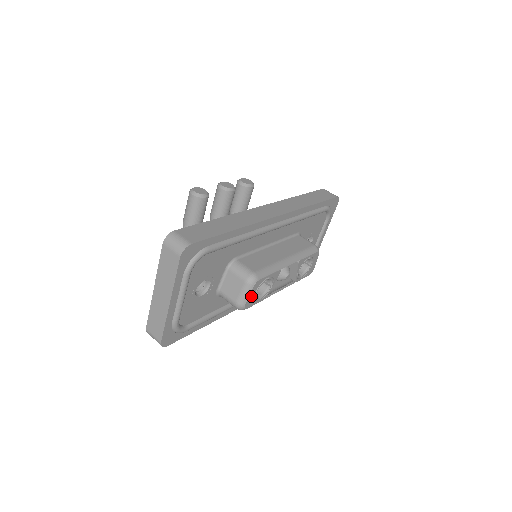
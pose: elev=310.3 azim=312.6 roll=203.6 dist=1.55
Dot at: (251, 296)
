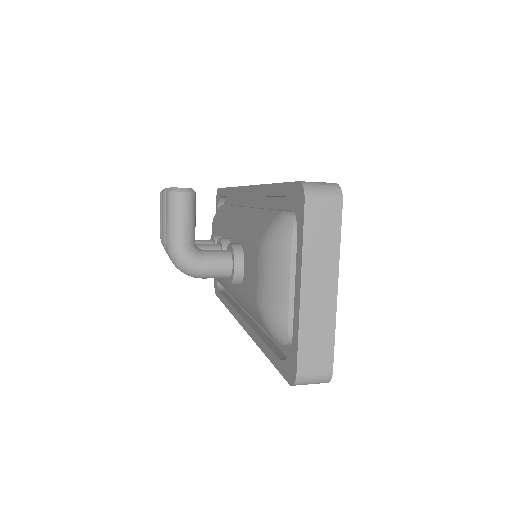
Dot at: occluded
